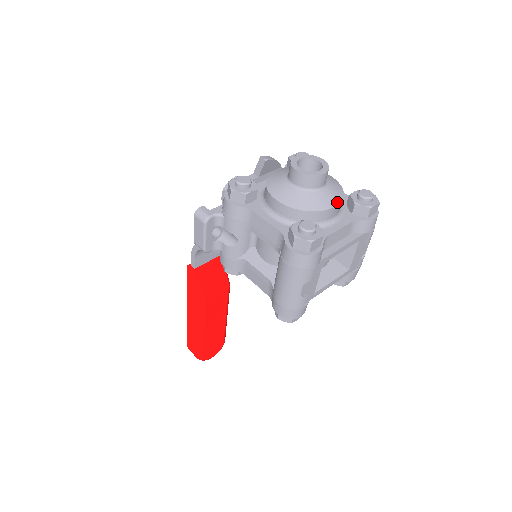
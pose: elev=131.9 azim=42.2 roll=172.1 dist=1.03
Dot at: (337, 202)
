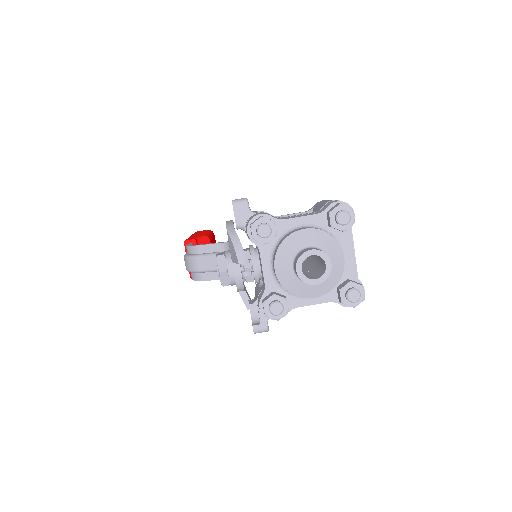
Dot at: (341, 253)
